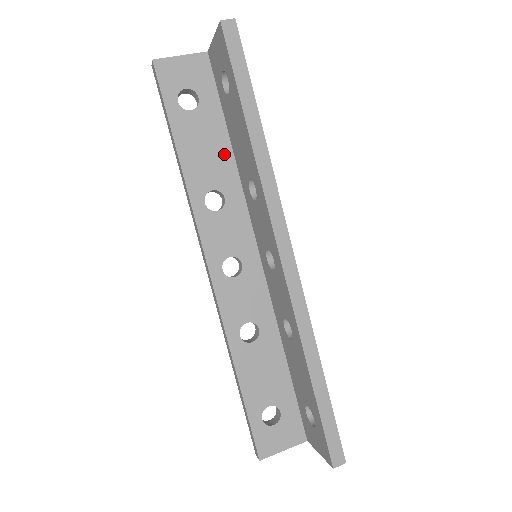
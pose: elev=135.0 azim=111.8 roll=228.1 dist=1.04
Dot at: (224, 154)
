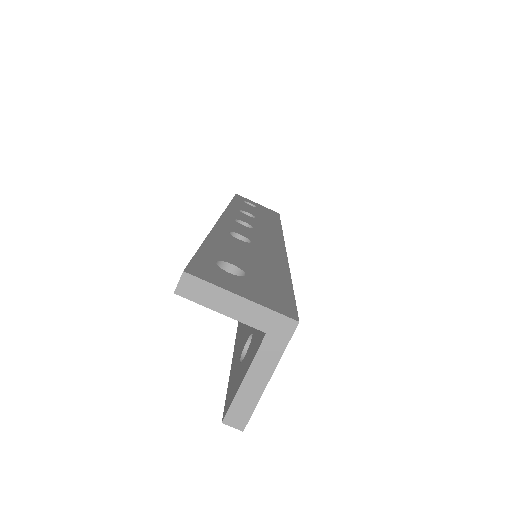
Dot at: occluded
